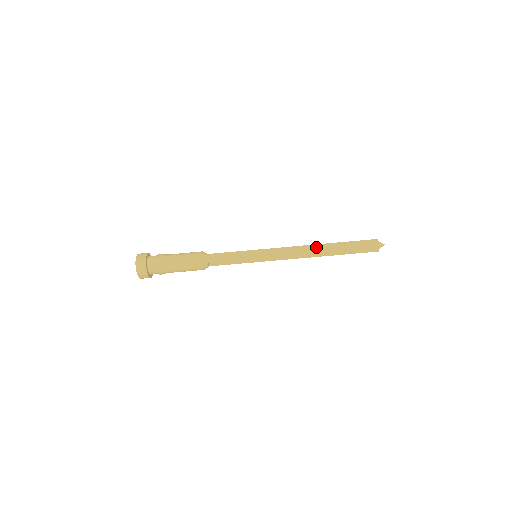
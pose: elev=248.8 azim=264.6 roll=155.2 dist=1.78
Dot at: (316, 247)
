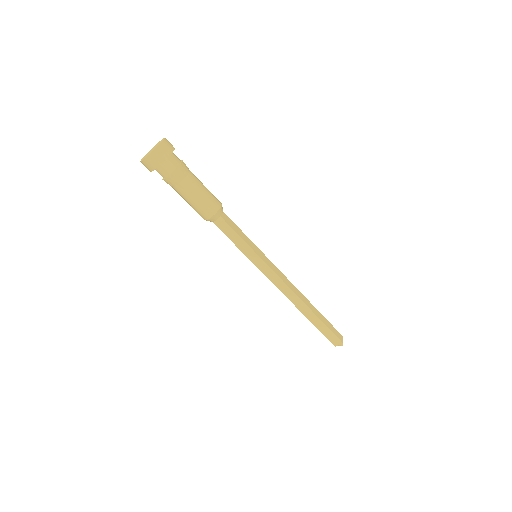
Dot at: (304, 298)
